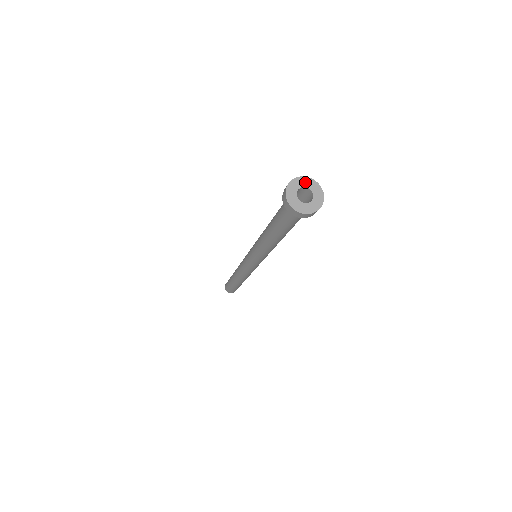
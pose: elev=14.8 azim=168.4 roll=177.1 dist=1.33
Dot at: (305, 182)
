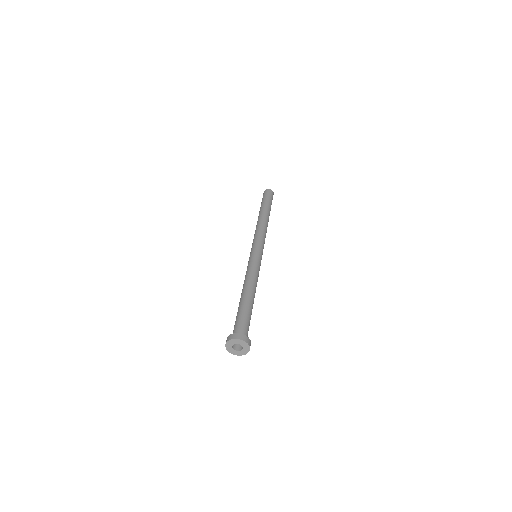
Dot at: (244, 345)
